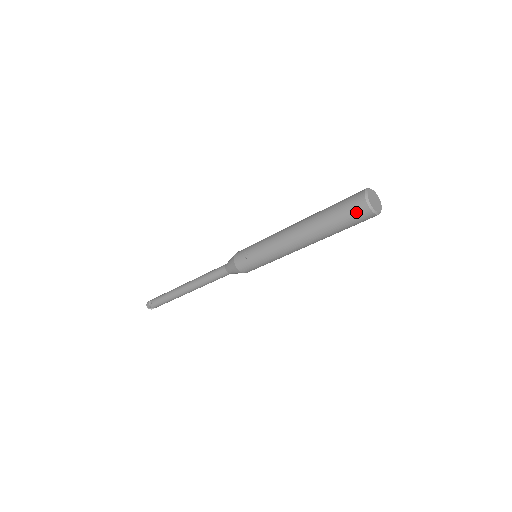
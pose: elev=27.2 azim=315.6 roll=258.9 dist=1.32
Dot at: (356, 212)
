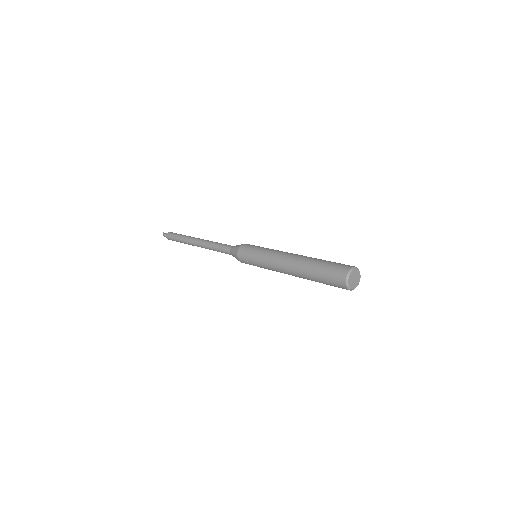
Dot at: (338, 287)
